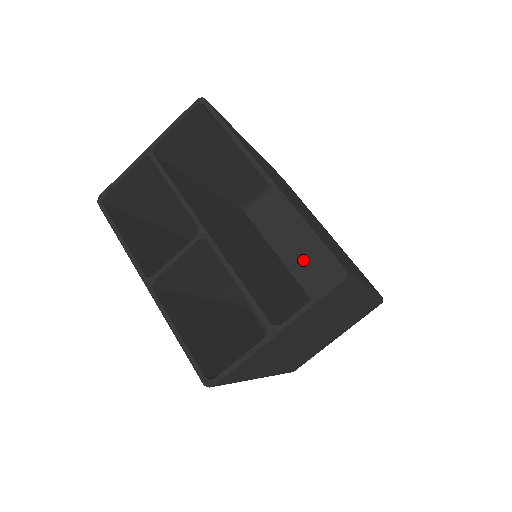
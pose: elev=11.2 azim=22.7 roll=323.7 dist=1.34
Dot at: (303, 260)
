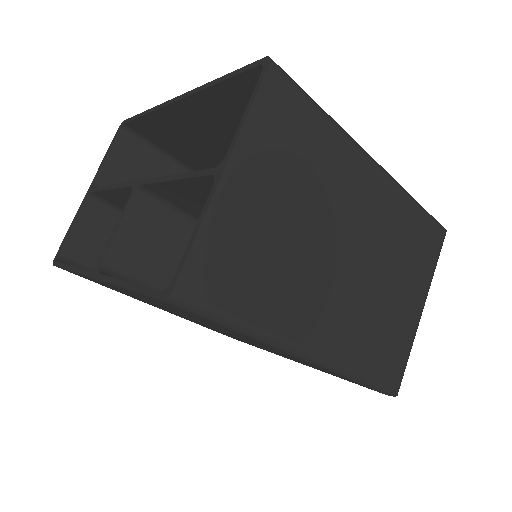
Dot at: occluded
